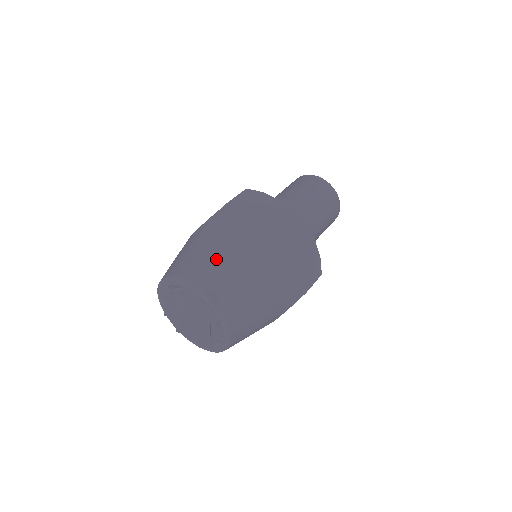
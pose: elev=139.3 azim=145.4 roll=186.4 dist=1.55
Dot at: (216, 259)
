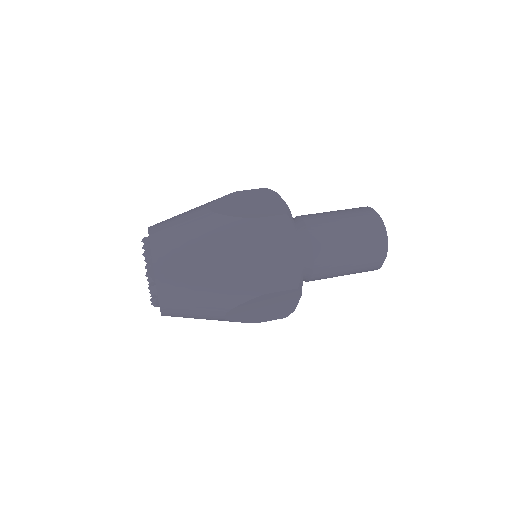
Dot at: (180, 220)
